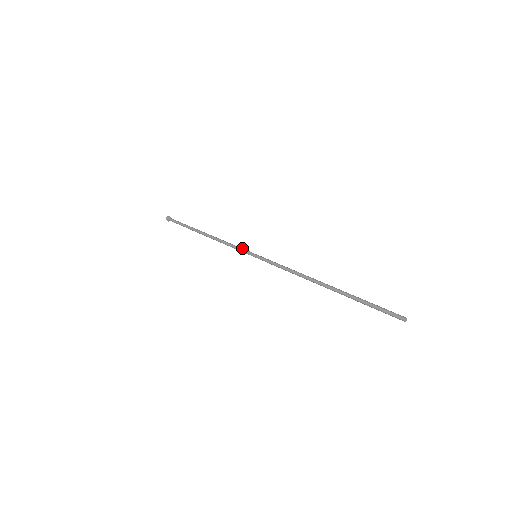
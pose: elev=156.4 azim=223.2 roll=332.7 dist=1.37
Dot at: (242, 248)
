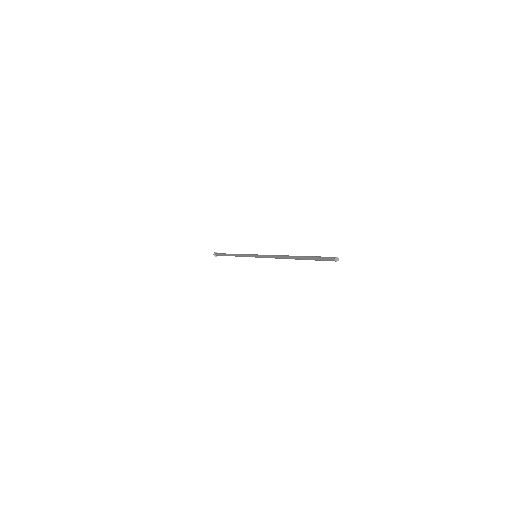
Dot at: occluded
